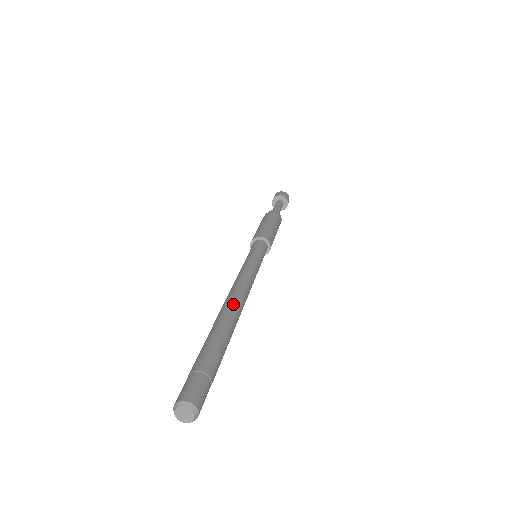
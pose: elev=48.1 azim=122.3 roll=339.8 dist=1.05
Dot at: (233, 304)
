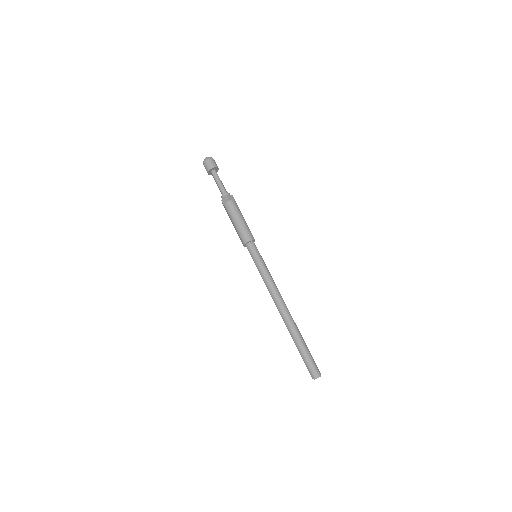
Dot at: (285, 313)
